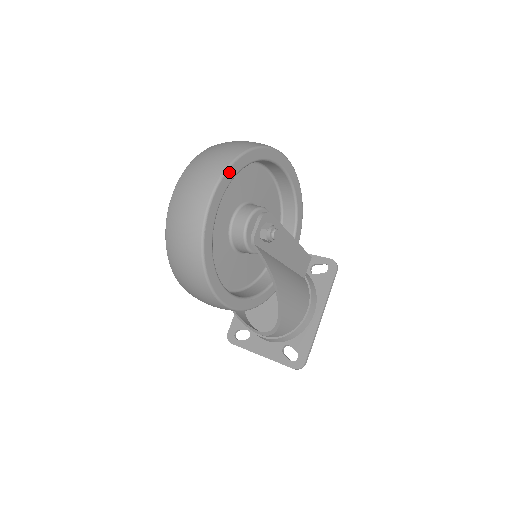
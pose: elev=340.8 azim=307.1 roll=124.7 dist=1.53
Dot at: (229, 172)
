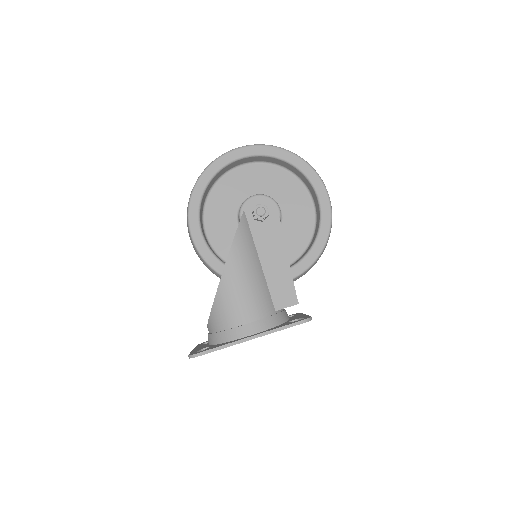
Dot at: (263, 148)
